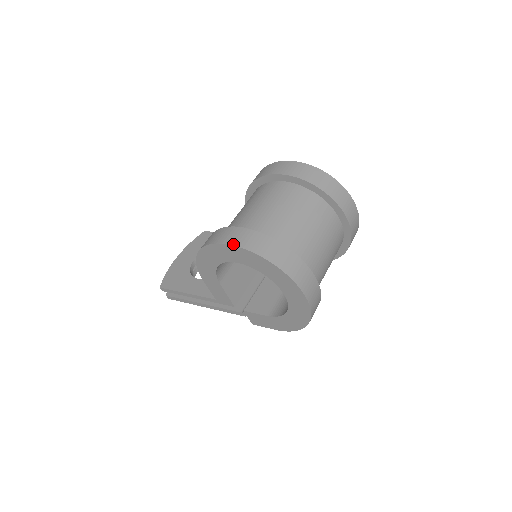
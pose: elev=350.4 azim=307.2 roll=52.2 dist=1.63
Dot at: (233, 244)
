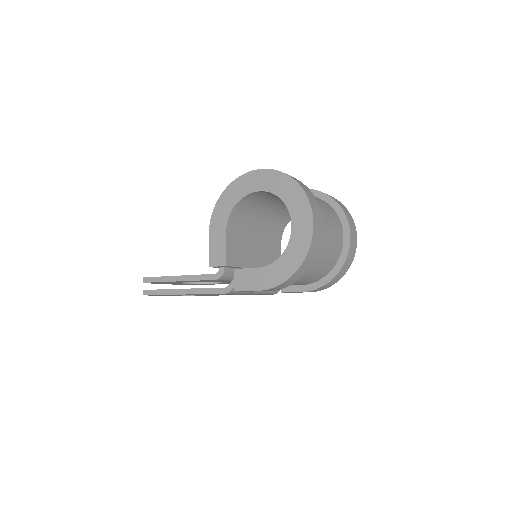
Dot at: (265, 169)
